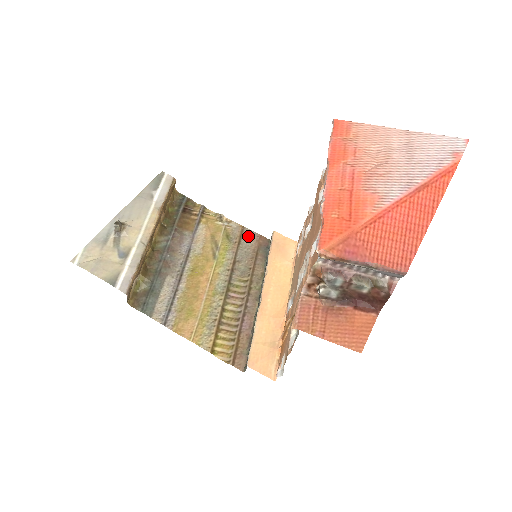
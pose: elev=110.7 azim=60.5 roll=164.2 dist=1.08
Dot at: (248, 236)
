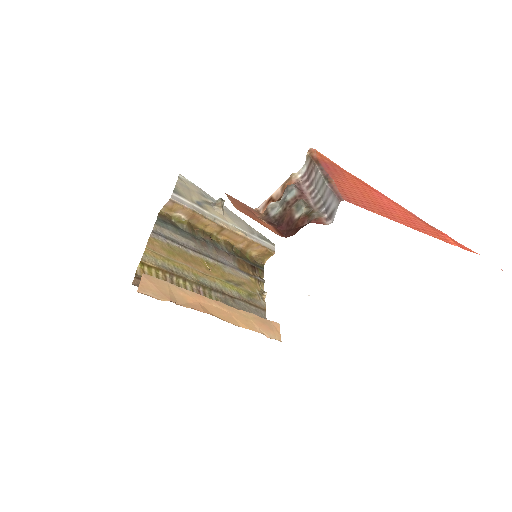
Dot at: (260, 313)
